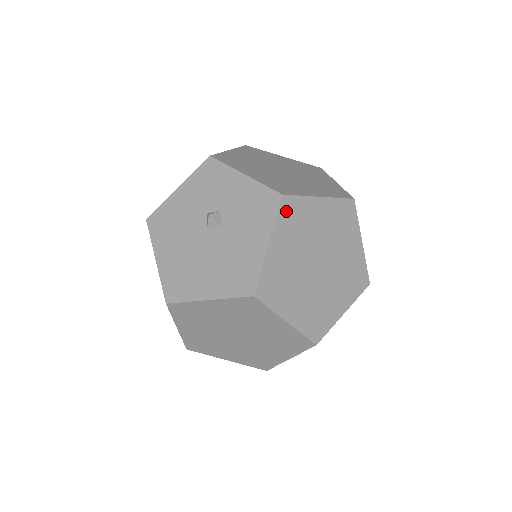
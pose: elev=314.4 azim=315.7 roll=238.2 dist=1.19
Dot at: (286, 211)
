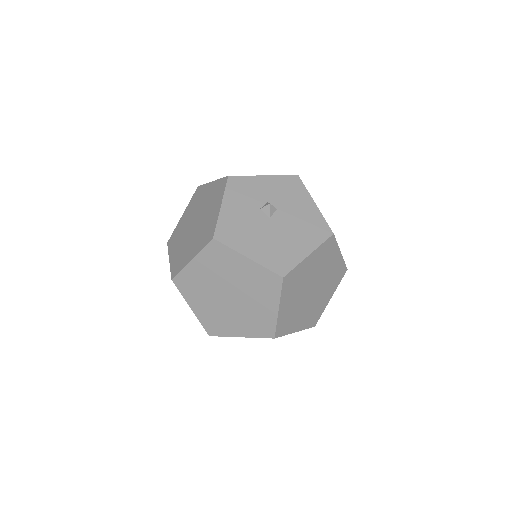
Dot at: occluded
